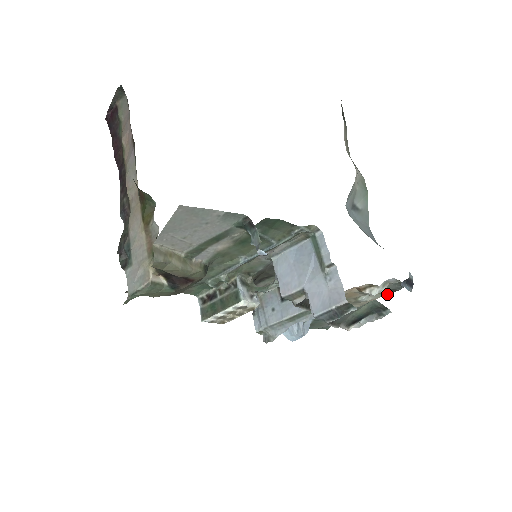
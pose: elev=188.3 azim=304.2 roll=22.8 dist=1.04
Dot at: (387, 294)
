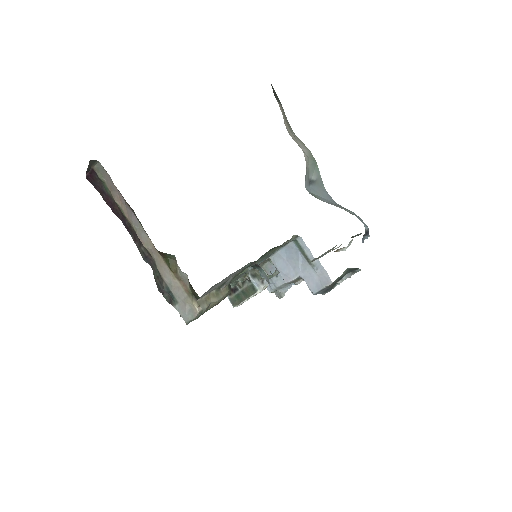
Dot at: (352, 237)
